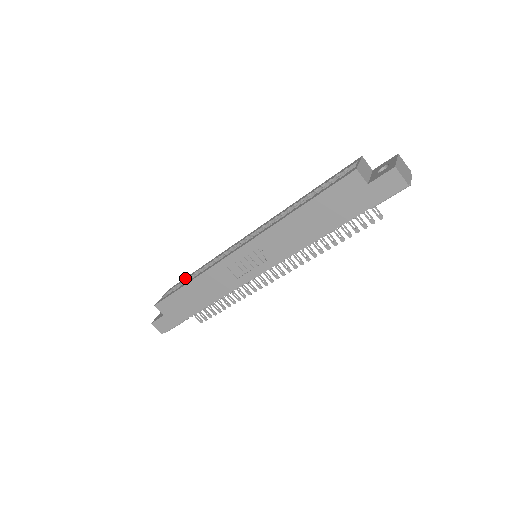
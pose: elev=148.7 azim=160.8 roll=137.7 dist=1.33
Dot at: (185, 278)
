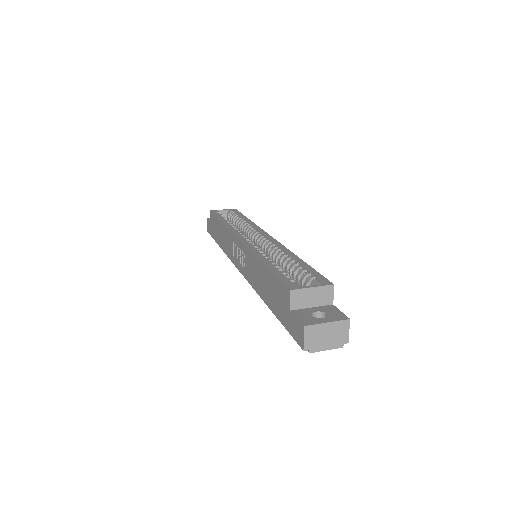
Dot at: (240, 214)
